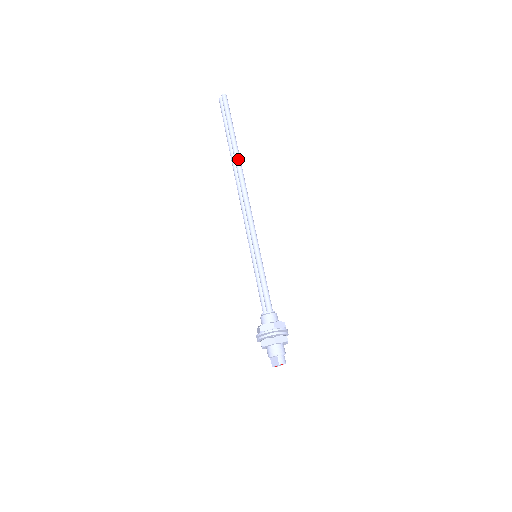
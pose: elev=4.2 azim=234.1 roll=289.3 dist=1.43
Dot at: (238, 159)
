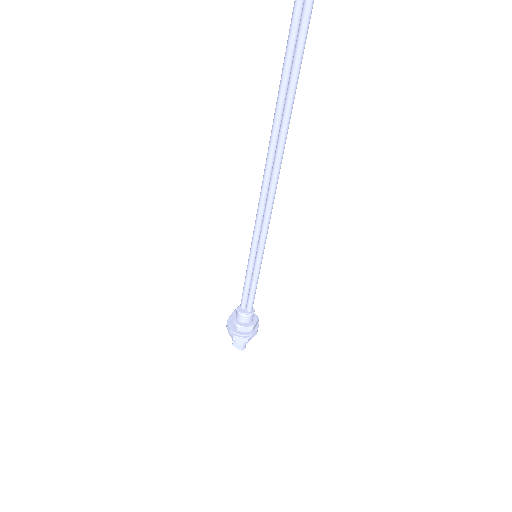
Dot at: (286, 132)
